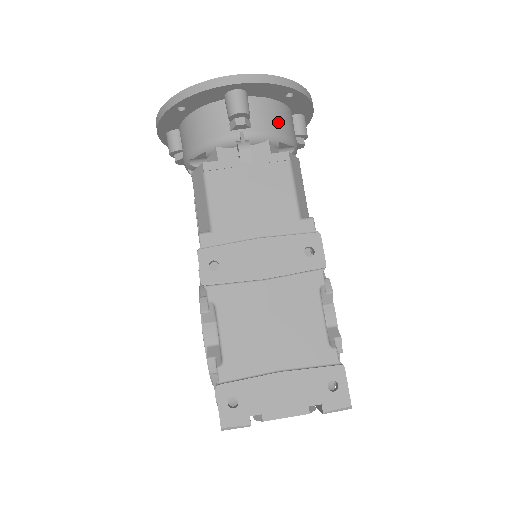
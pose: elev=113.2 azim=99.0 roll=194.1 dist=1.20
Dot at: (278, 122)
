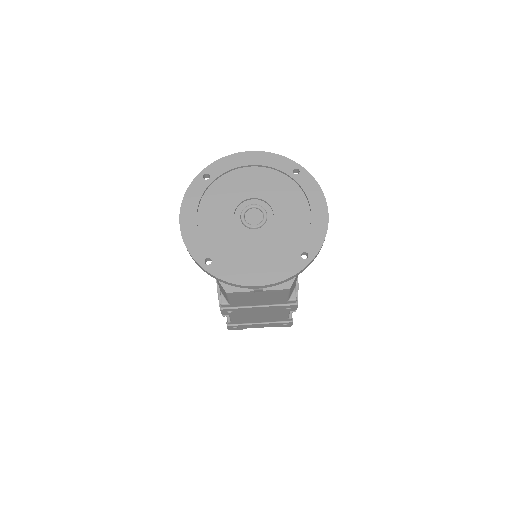
Dot at: occluded
